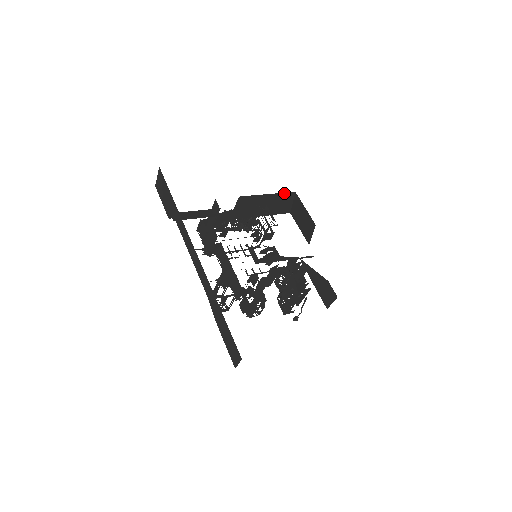
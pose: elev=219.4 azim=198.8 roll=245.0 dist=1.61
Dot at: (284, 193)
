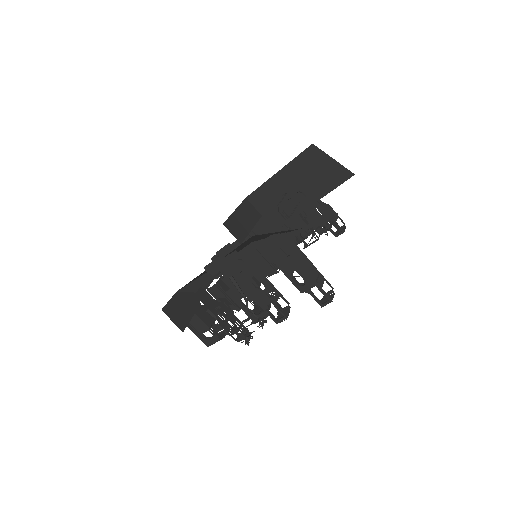
Dot at: (299, 156)
